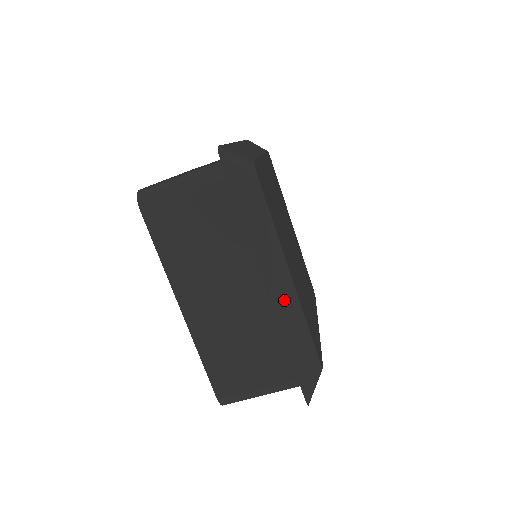
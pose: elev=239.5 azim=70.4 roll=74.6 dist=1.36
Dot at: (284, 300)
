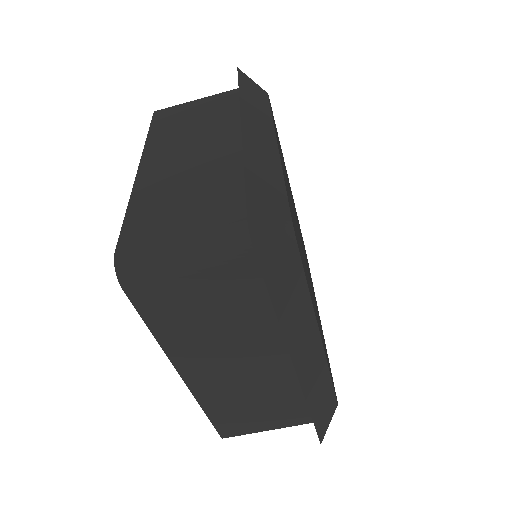
Dot at: (312, 369)
